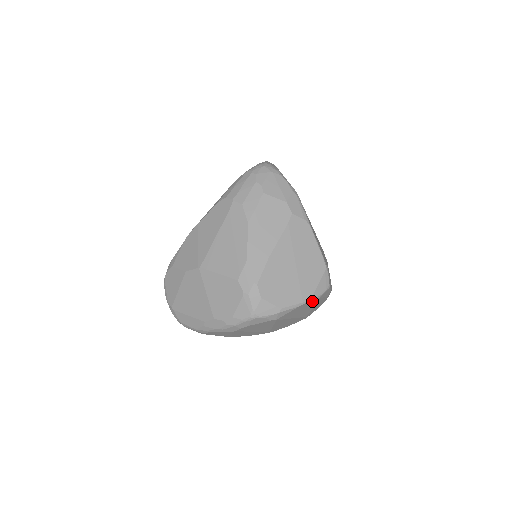
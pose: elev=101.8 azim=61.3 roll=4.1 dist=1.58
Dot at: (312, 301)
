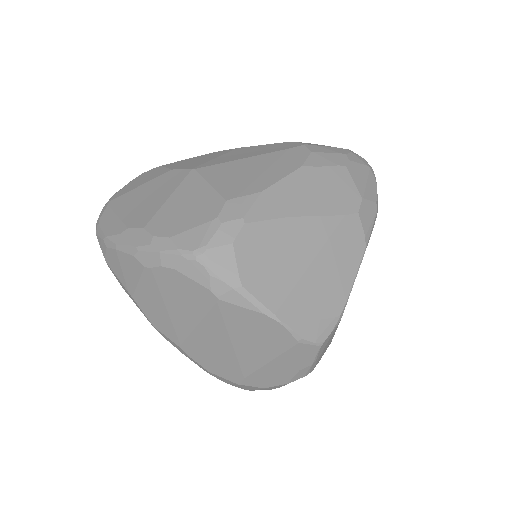
Dot at: (284, 333)
